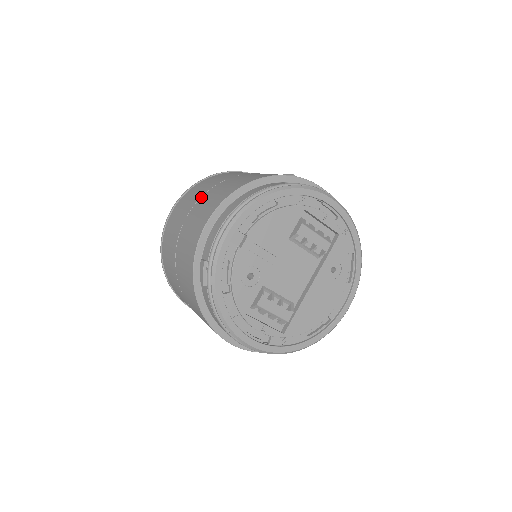
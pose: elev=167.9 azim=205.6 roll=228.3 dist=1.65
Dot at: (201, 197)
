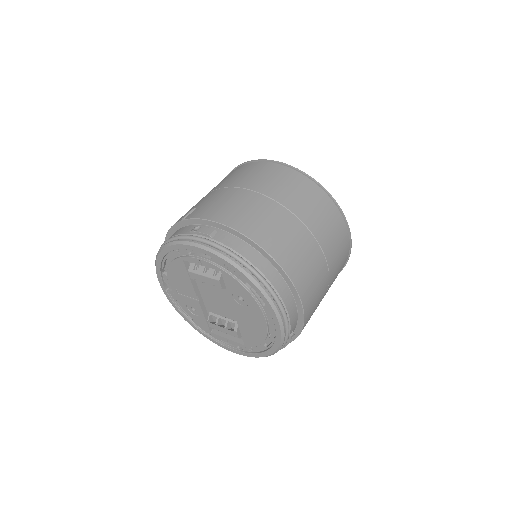
Dot at: occluded
